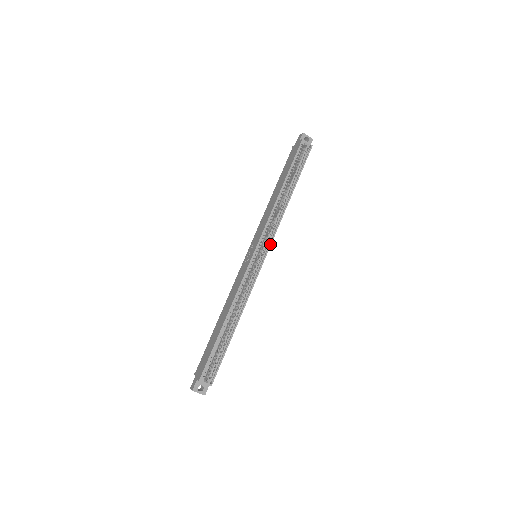
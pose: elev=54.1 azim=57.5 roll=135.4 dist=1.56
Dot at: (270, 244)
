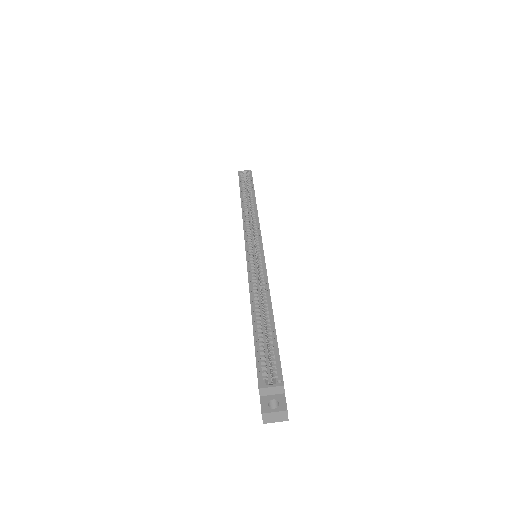
Dot at: (259, 233)
